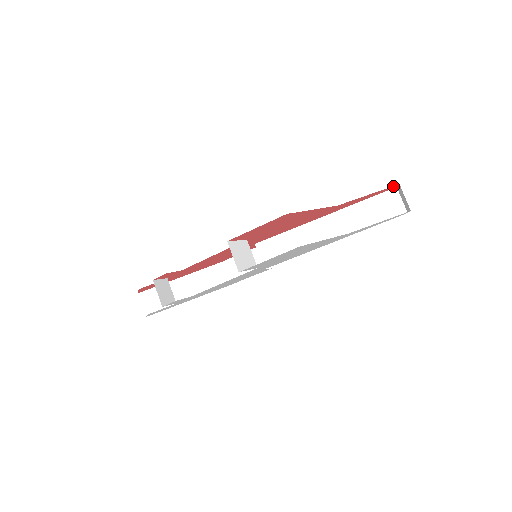
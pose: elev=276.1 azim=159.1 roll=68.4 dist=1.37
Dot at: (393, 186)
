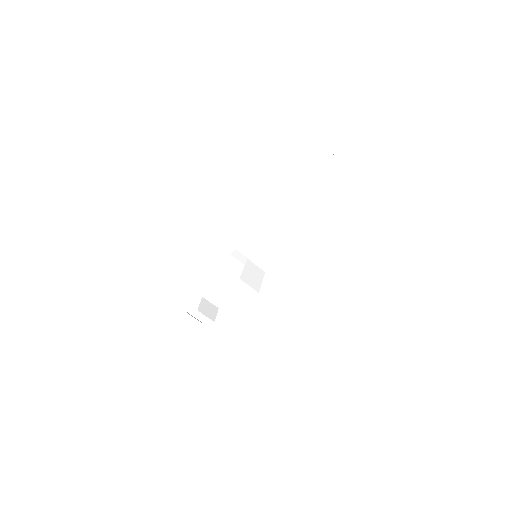
Dot at: occluded
